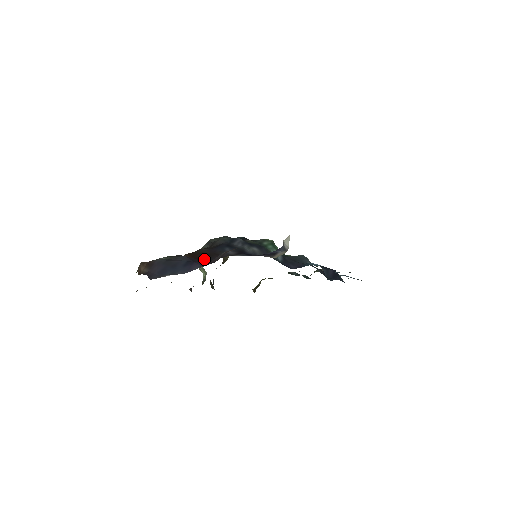
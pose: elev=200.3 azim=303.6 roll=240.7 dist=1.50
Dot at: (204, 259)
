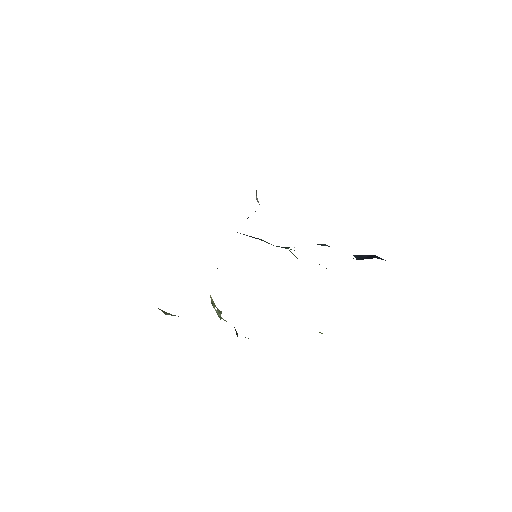
Dot at: occluded
